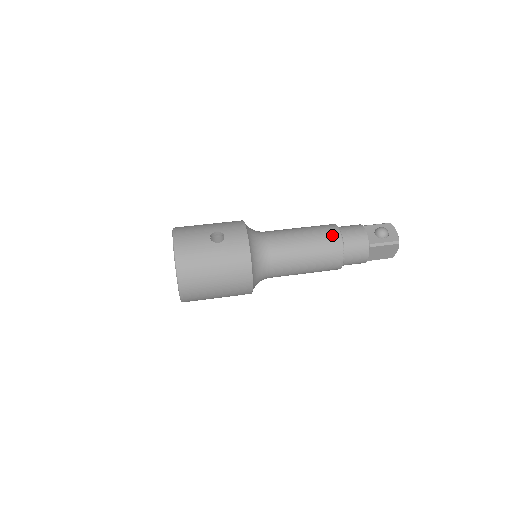
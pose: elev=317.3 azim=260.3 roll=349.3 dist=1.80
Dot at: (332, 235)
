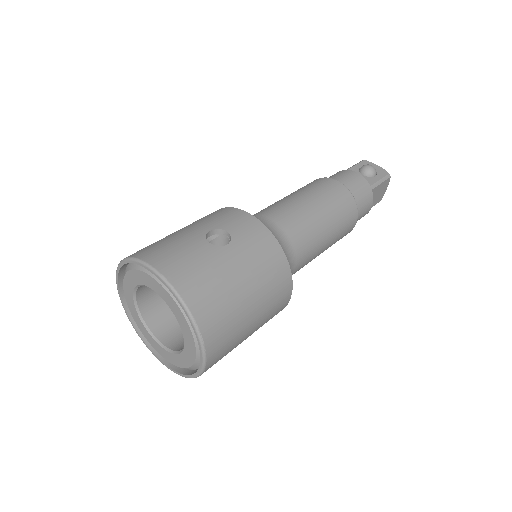
Dot at: (335, 187)
